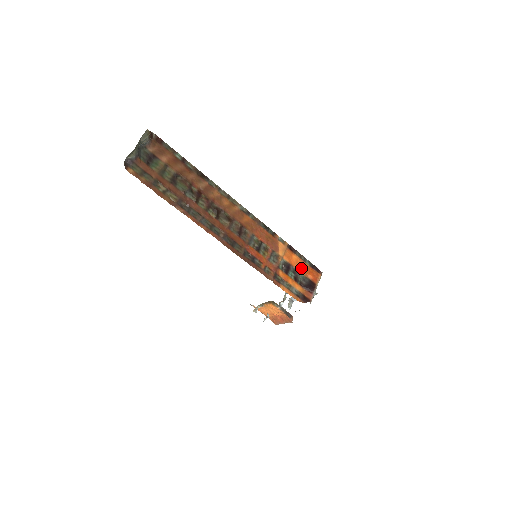
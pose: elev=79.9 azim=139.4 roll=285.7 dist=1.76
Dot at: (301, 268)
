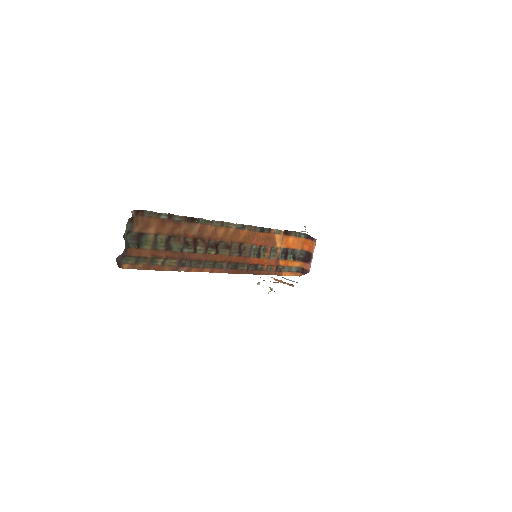
Dot at: (297, 245)
